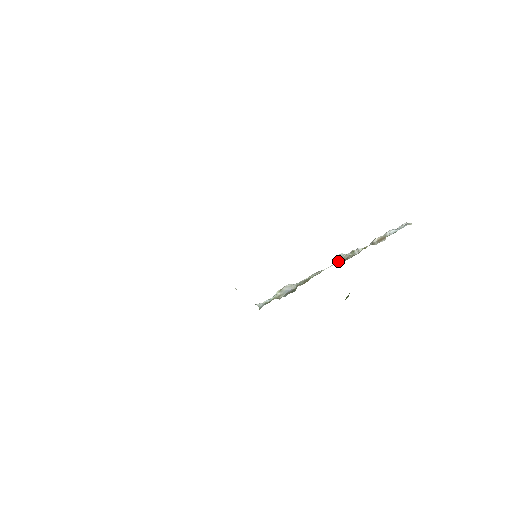
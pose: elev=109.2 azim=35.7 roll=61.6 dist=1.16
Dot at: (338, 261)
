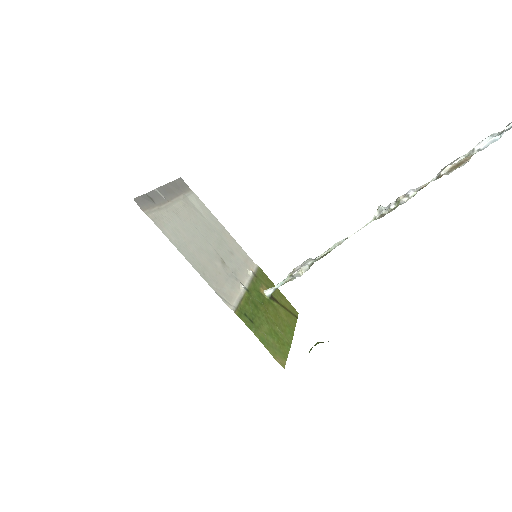
Dot at: (372, 220)
